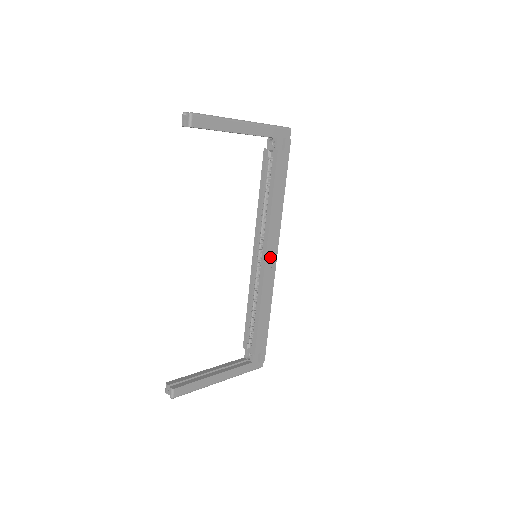
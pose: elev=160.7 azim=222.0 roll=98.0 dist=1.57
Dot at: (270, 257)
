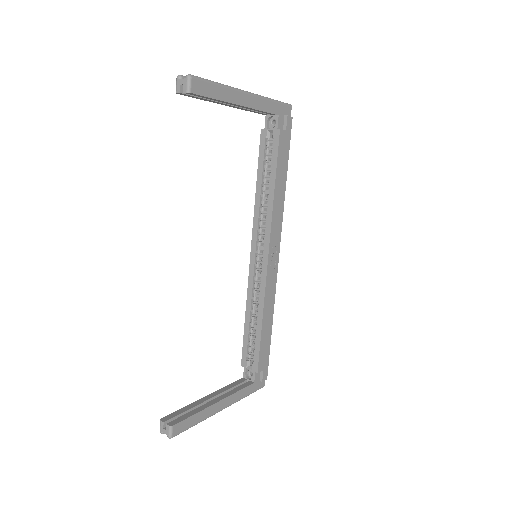
Dot at: (272, 256)
